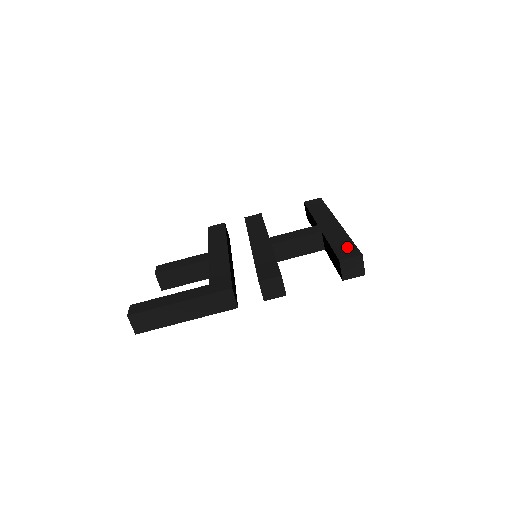
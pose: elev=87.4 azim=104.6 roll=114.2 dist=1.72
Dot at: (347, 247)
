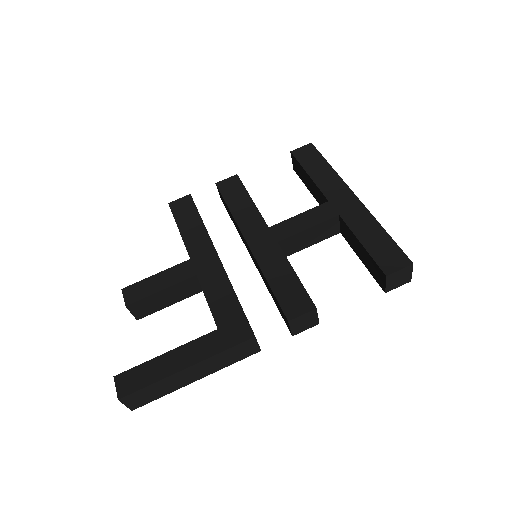
Dot at: (387, 249)
